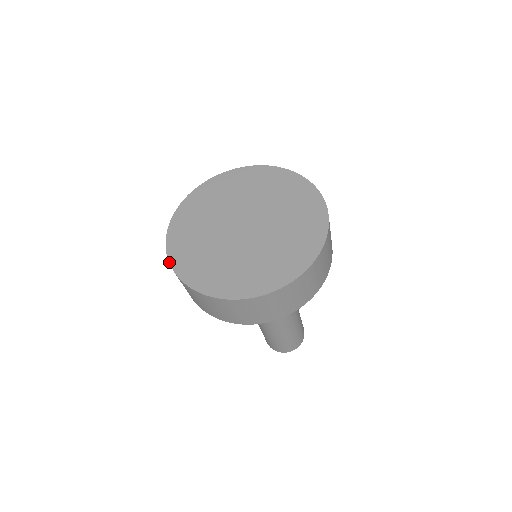
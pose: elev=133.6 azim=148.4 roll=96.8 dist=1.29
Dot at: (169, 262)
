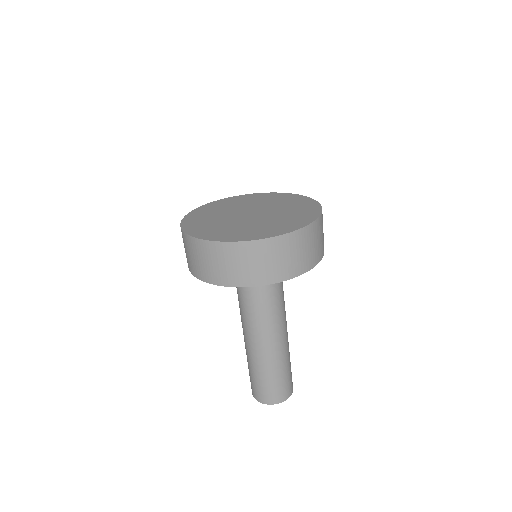
Dot at: (182, 230)
